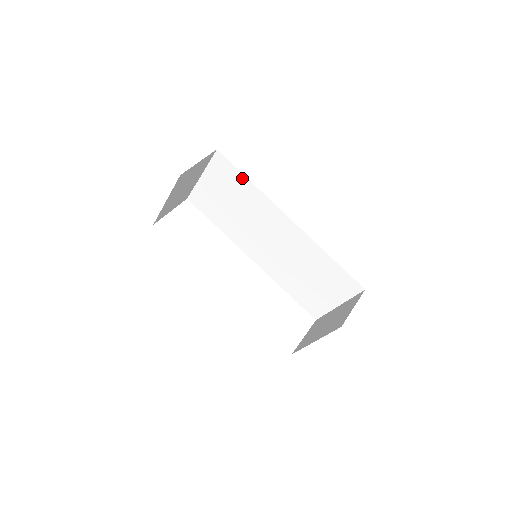
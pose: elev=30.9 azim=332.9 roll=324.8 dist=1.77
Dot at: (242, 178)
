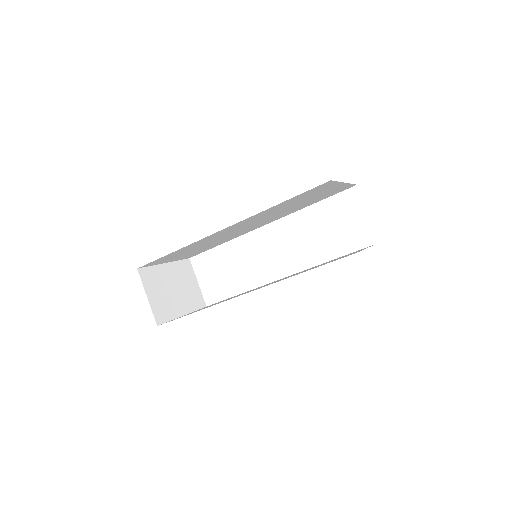
Dot at: (169, 255)
